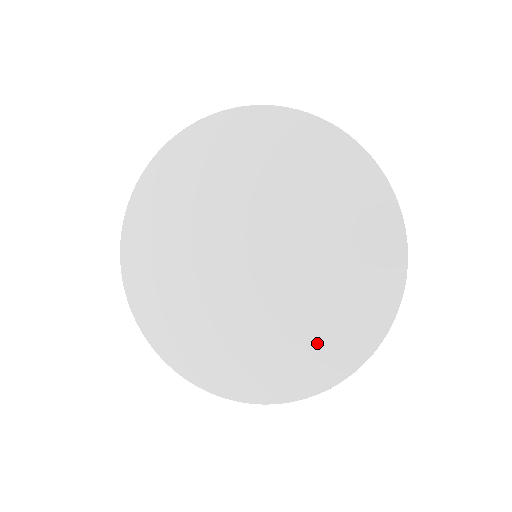
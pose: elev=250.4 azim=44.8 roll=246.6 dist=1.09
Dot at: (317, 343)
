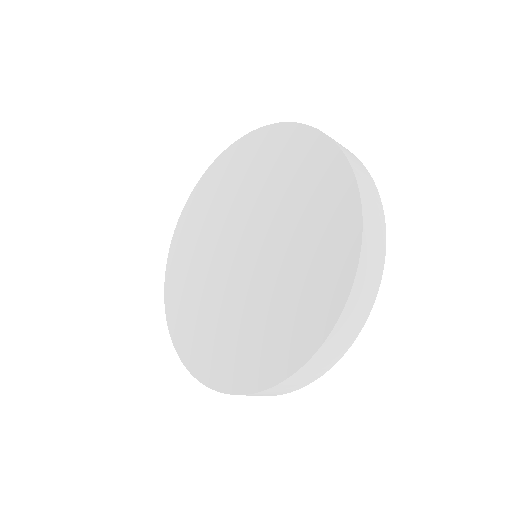
Dot at: (312, 281)
